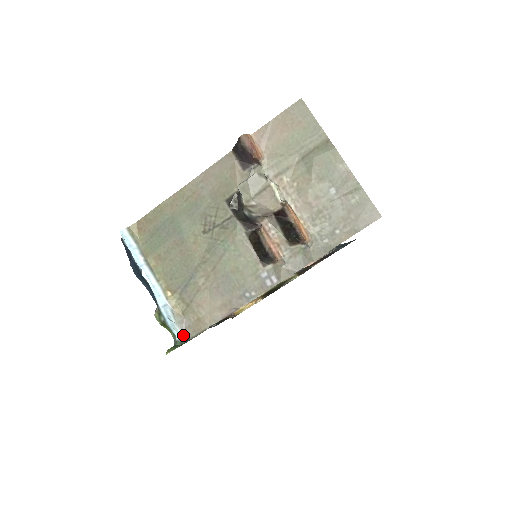
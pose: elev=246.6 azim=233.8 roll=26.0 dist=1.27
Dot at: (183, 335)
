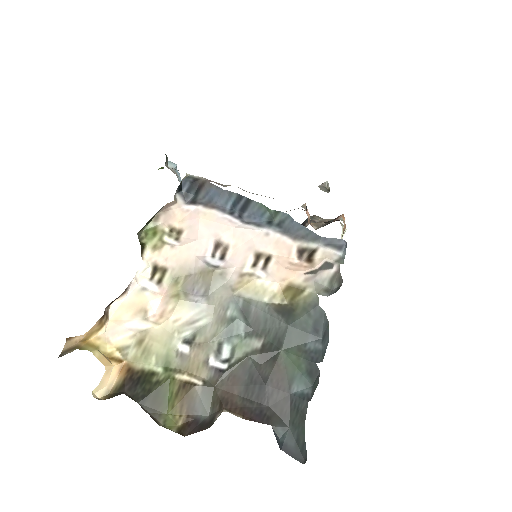
Dot at: (168, 163)
